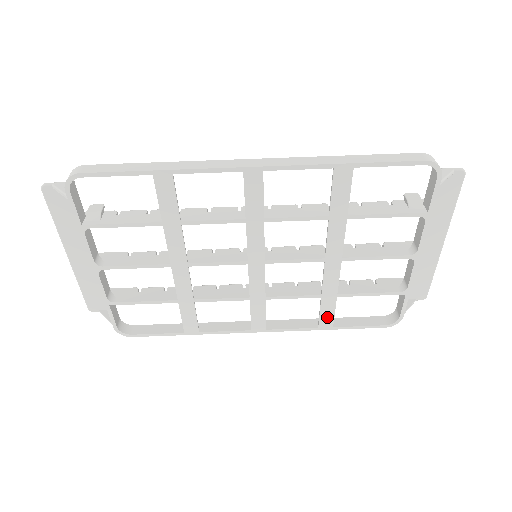
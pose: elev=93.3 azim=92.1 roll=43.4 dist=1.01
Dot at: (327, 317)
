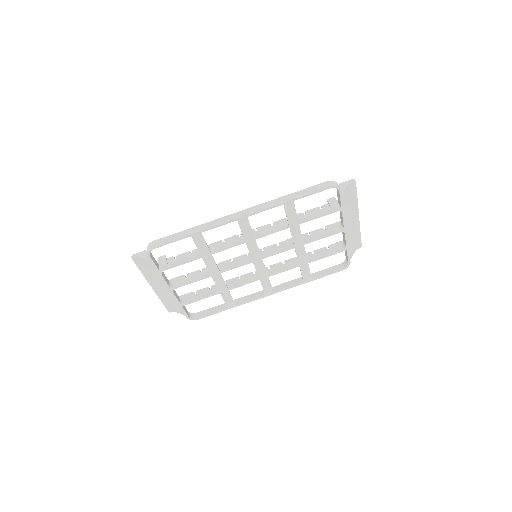
Dot at: (307, 275)
